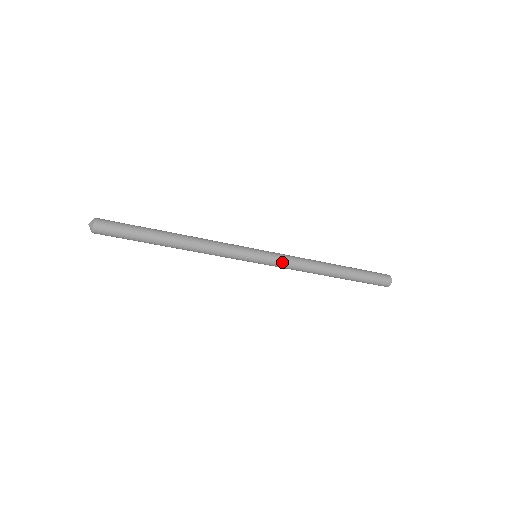
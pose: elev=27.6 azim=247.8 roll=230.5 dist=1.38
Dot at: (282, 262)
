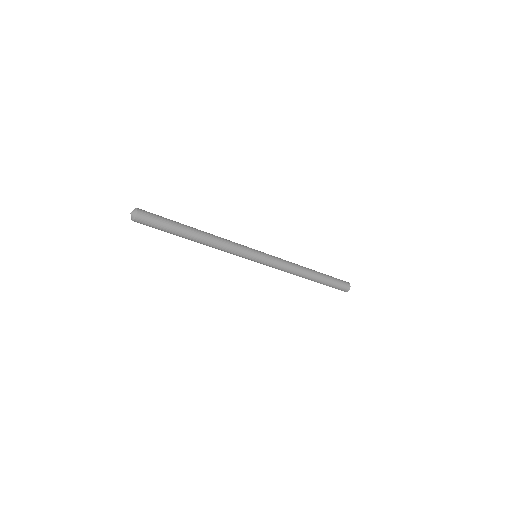
Dot at: (276, 260)
